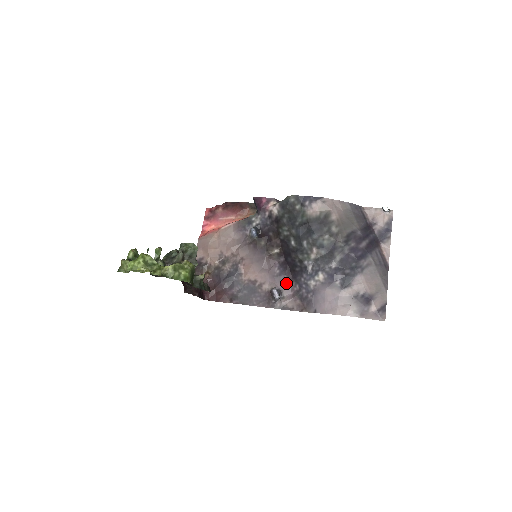
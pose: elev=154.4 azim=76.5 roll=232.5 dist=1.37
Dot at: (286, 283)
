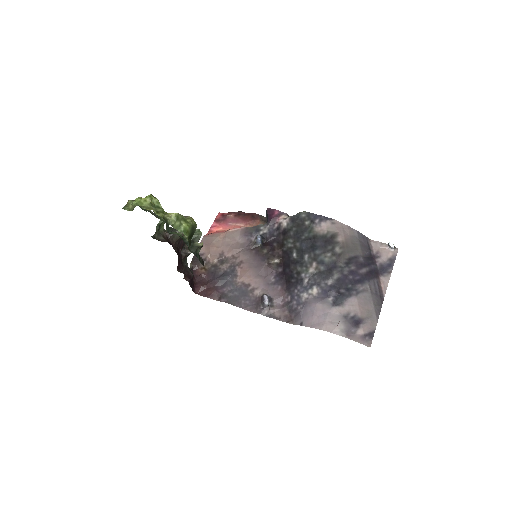
Dot at: (279, 292)
